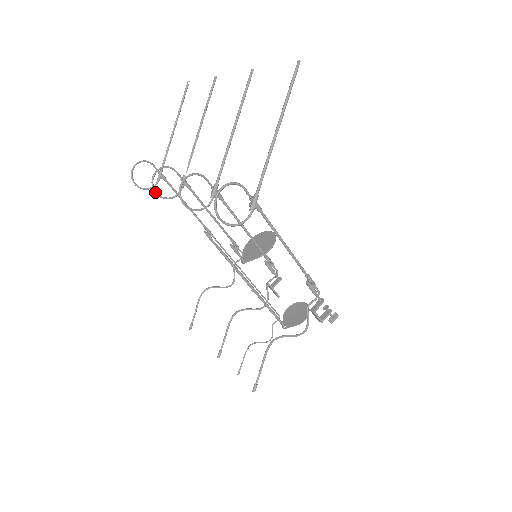
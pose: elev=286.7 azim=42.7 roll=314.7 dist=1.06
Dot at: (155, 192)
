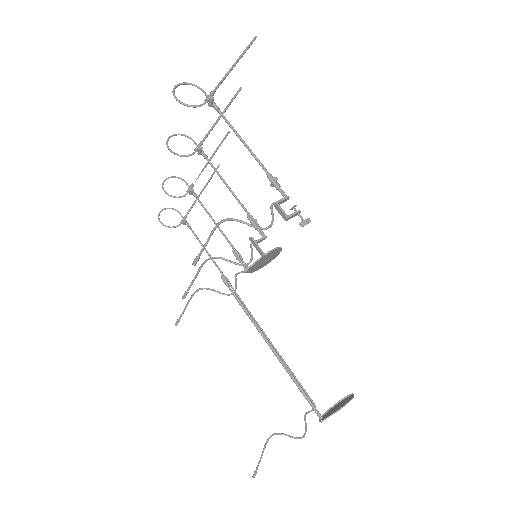
Dot at: (163, 190)
